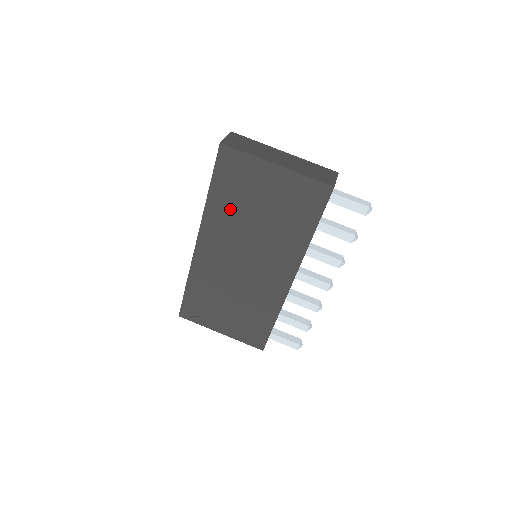
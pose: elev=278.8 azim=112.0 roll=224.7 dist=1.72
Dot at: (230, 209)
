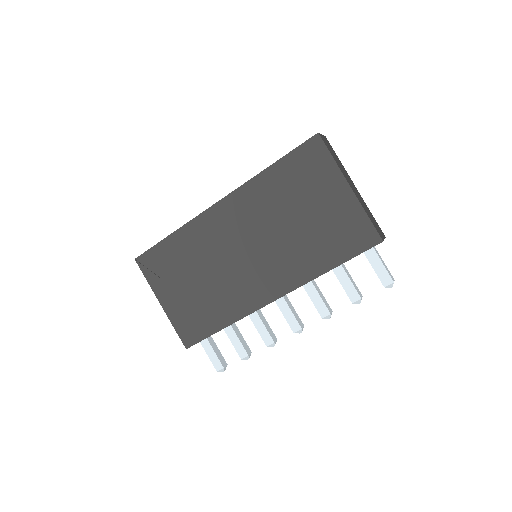
Dot at: (275, 195)
